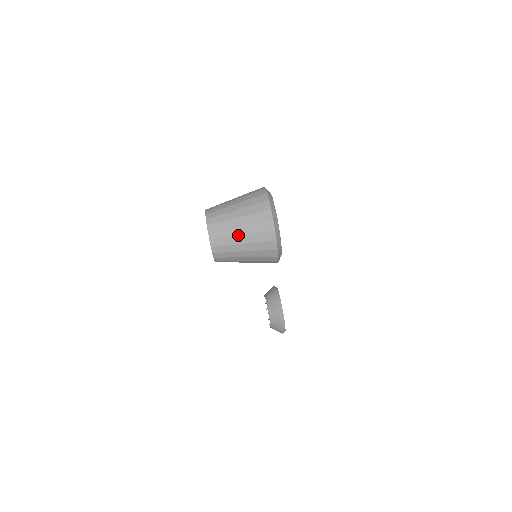
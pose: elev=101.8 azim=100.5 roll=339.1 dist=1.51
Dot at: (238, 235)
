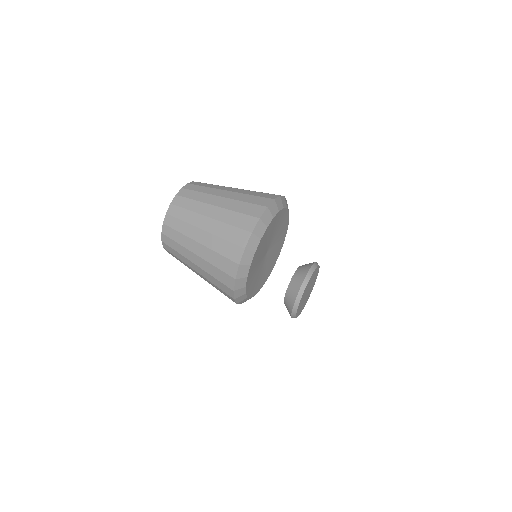
Dot at: (193, 251)
